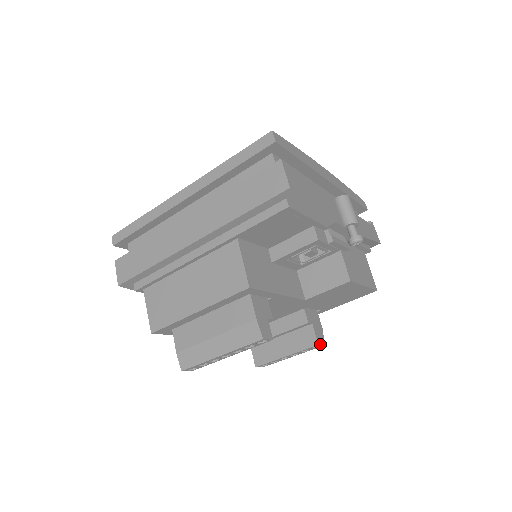
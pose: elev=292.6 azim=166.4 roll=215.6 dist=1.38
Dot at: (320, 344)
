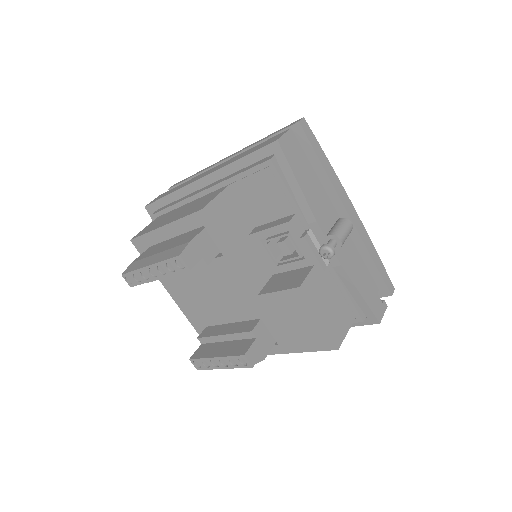
Dot at: (247, 358)
